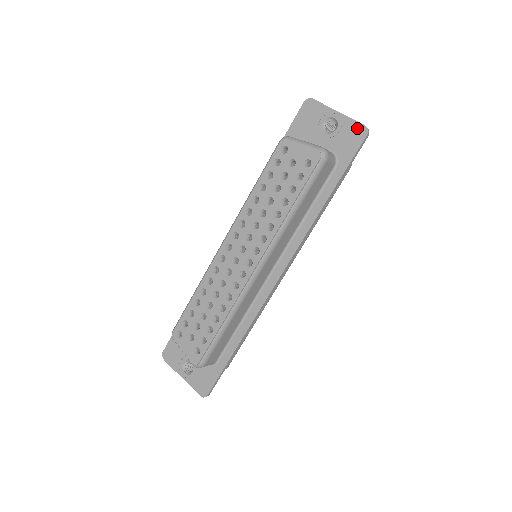
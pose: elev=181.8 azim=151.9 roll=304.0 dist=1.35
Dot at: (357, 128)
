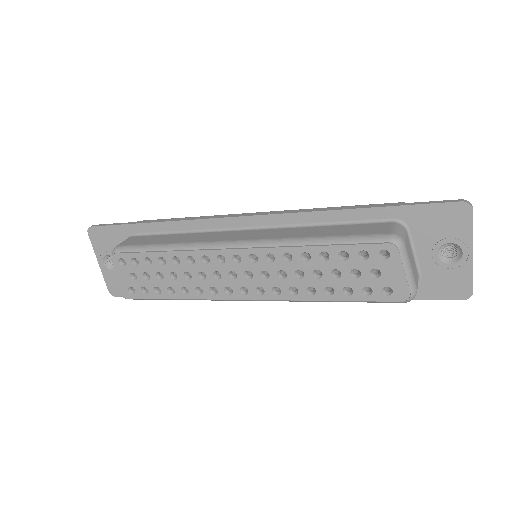
Dot at: (465, 286)
